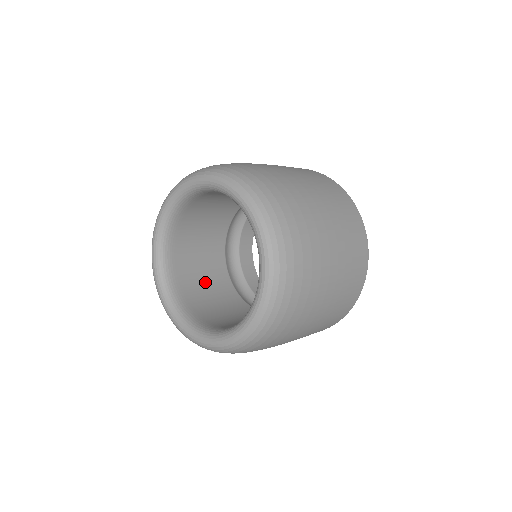
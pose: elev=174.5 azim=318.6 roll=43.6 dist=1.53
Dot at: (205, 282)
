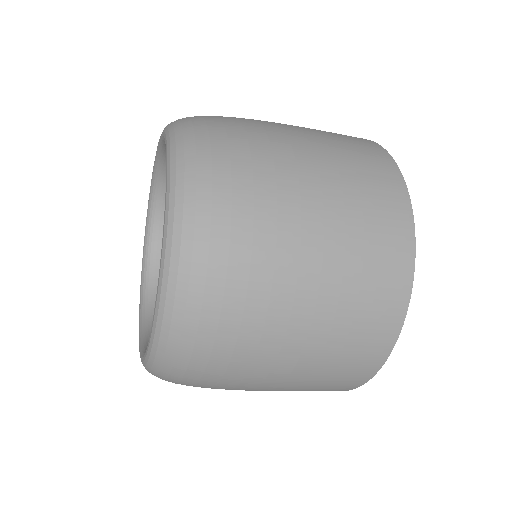
Dot at: occluded
